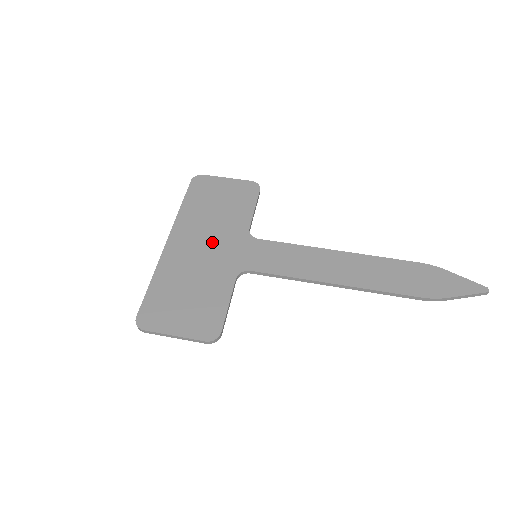
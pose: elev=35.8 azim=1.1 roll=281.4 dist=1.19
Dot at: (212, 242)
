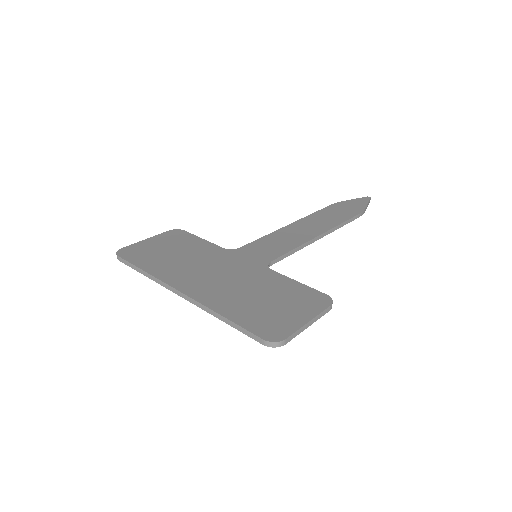
Dot at: (215, 268)
